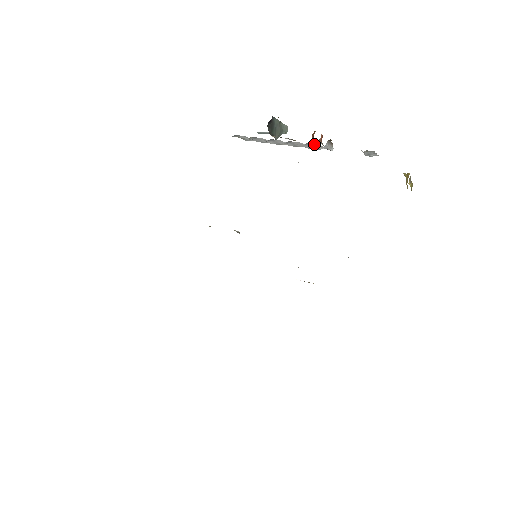
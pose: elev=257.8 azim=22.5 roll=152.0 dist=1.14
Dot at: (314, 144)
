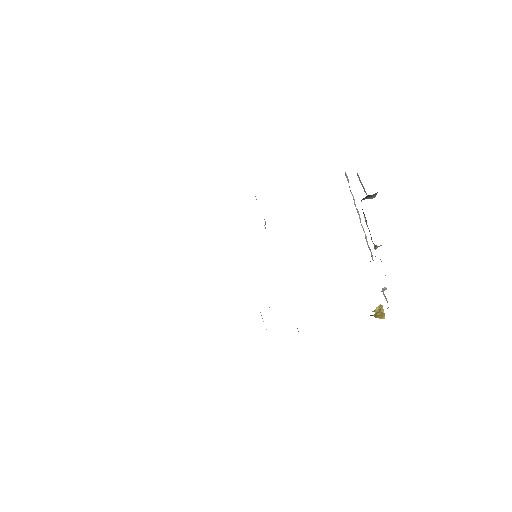
Dot at: occluded
